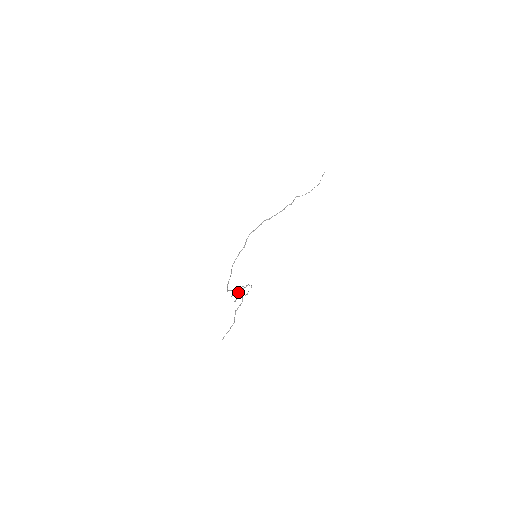
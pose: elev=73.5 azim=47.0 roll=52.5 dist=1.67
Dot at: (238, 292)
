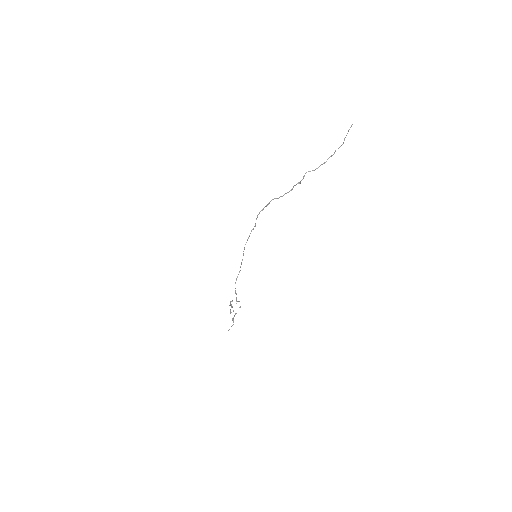
Dot at: occluded
